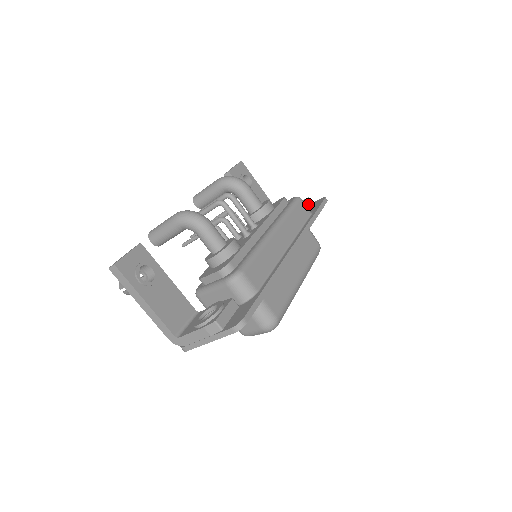
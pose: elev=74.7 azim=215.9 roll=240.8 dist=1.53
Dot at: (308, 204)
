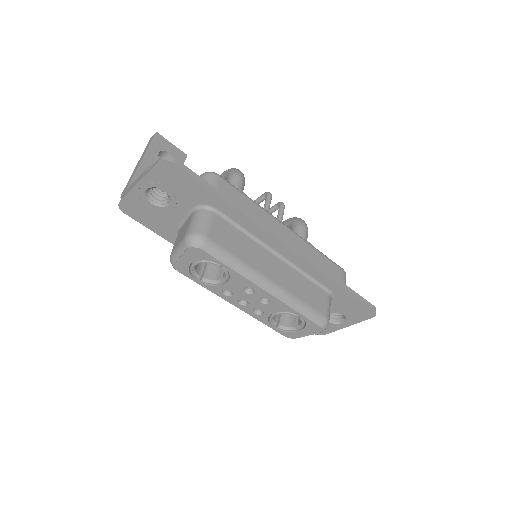
Dot at: occluded
